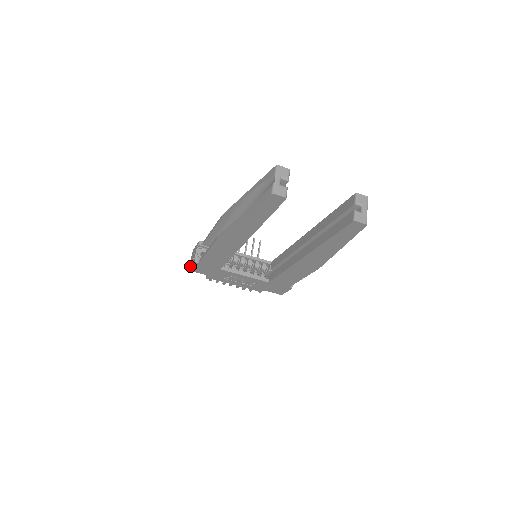
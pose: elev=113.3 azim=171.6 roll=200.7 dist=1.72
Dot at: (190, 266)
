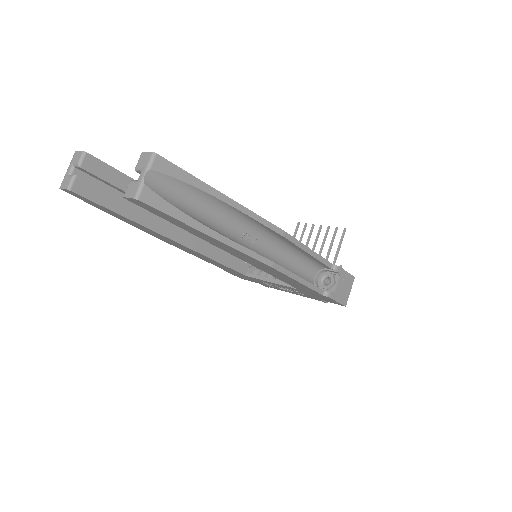
Dot at: occluded
